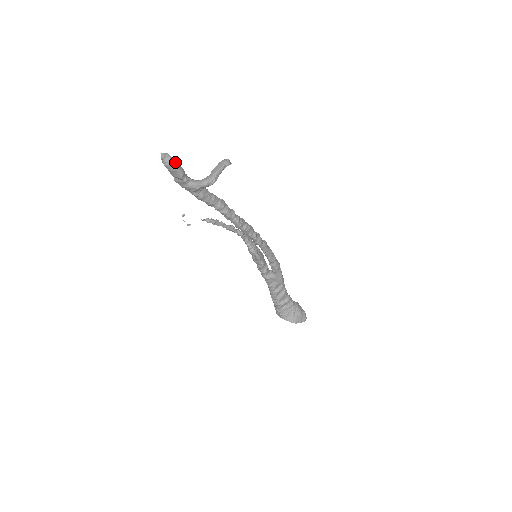
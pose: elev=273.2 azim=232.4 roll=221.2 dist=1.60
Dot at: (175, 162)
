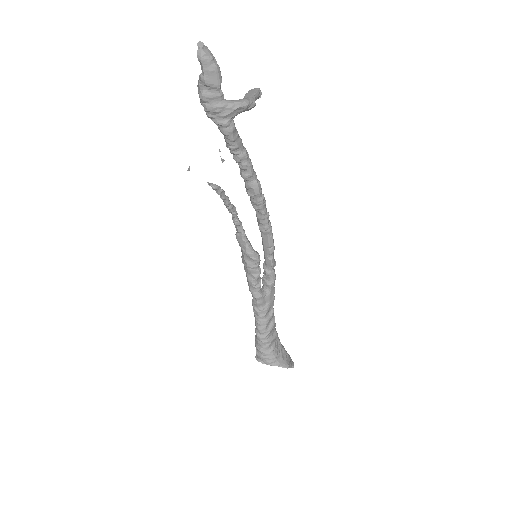
Dot at: (215, 59)
